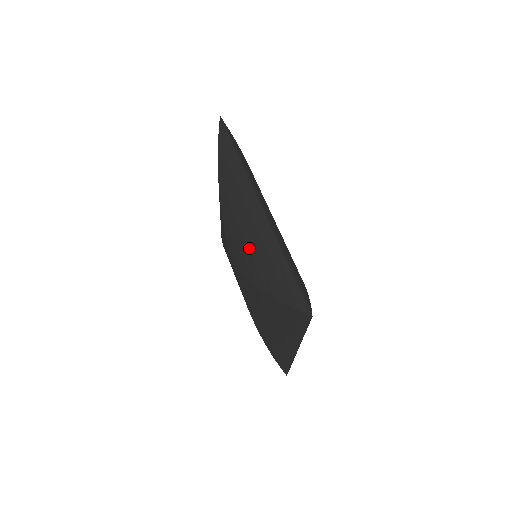
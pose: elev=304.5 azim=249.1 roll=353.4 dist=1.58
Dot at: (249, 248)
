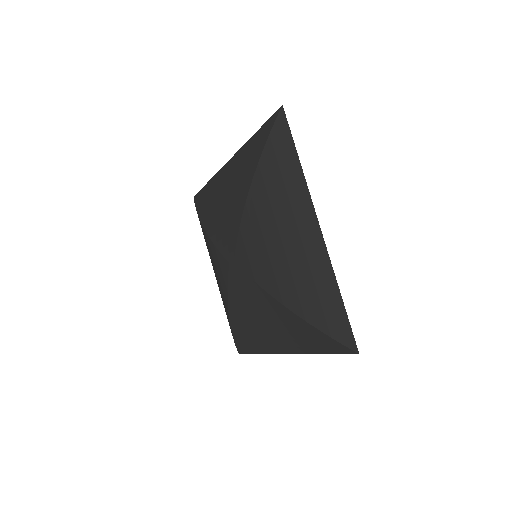
Dot at: (231, 193)
